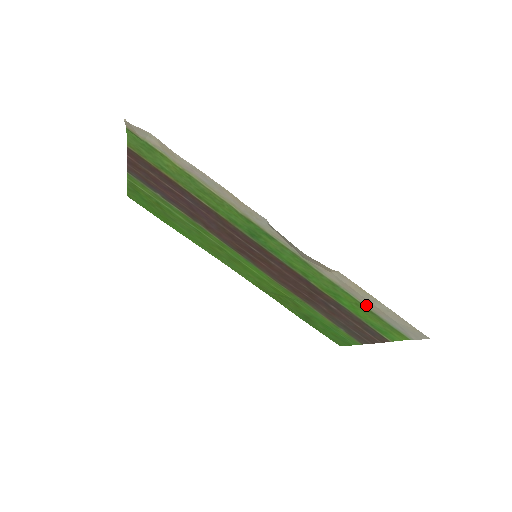
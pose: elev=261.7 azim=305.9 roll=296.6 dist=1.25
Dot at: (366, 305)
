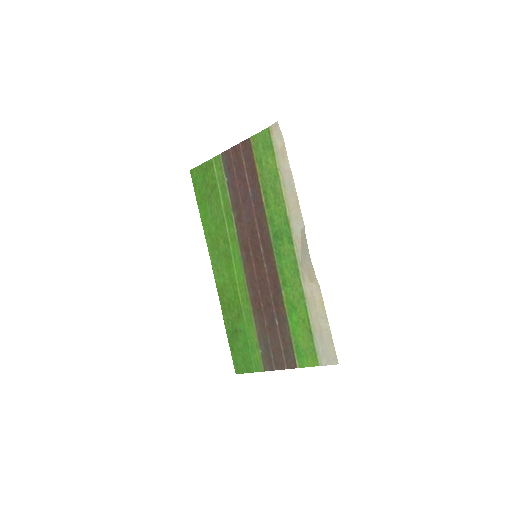
Dot at: (312, 322)
